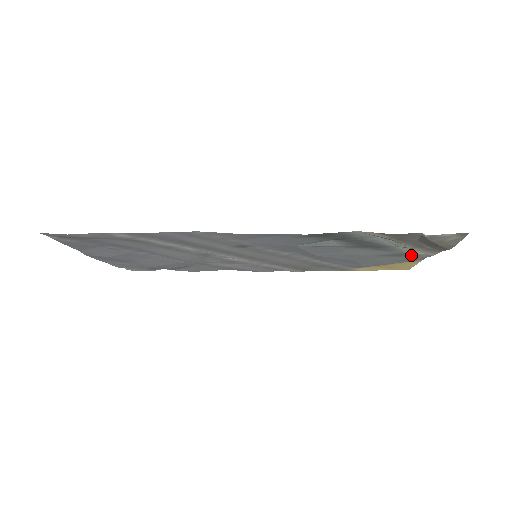
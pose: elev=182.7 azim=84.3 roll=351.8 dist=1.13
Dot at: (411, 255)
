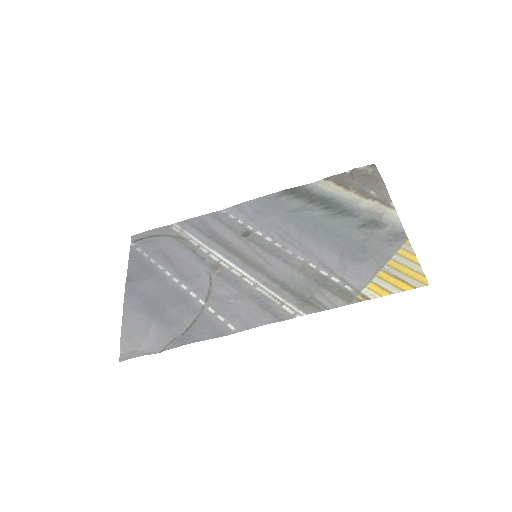
Dot at: (383, 224)
